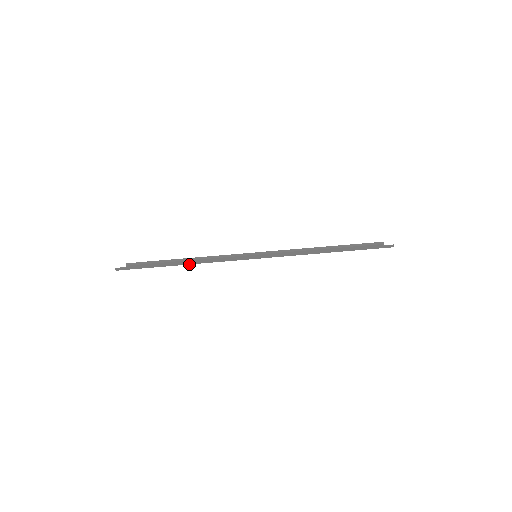
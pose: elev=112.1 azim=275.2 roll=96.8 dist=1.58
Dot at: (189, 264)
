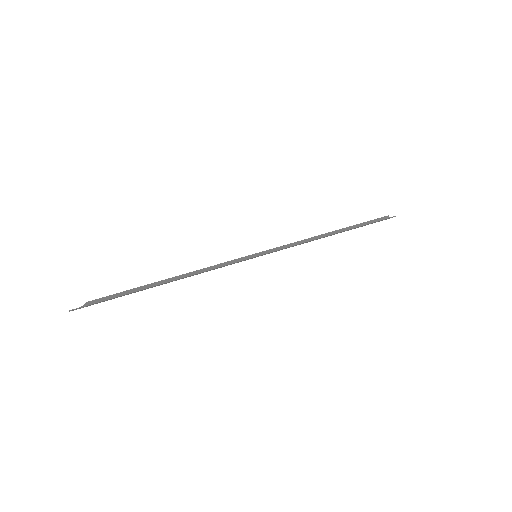
Dot at: (172, 281)
